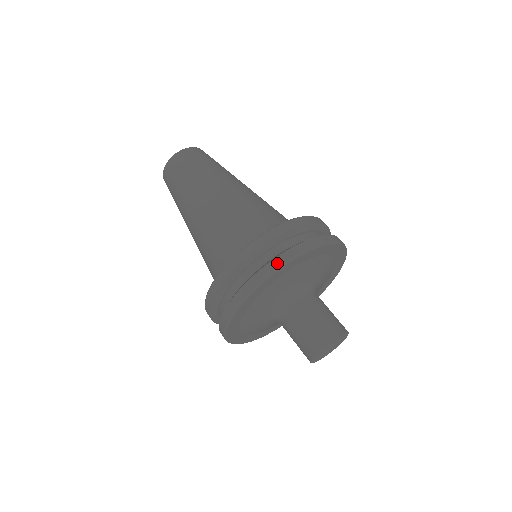
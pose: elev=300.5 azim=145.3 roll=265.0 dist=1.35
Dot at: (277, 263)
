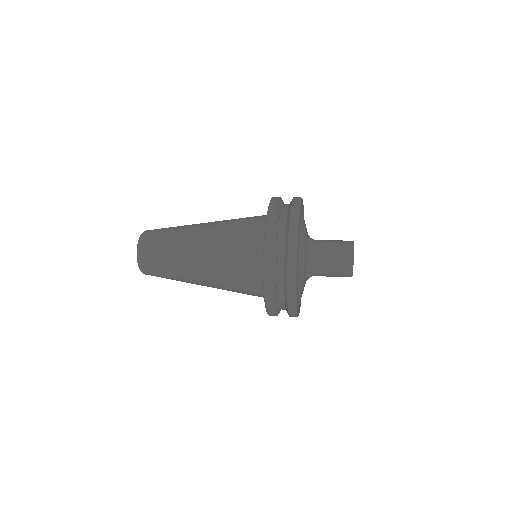
Dot at: occluded
